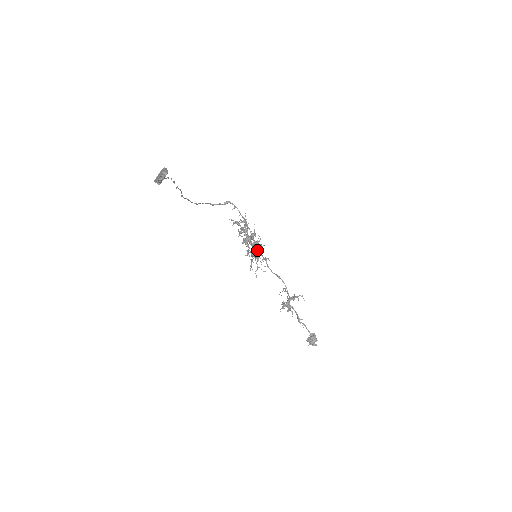
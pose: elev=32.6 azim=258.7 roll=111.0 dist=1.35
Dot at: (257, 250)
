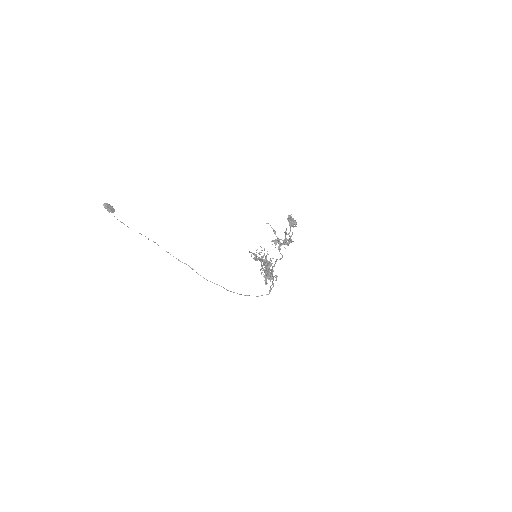
Dot at: occluded
